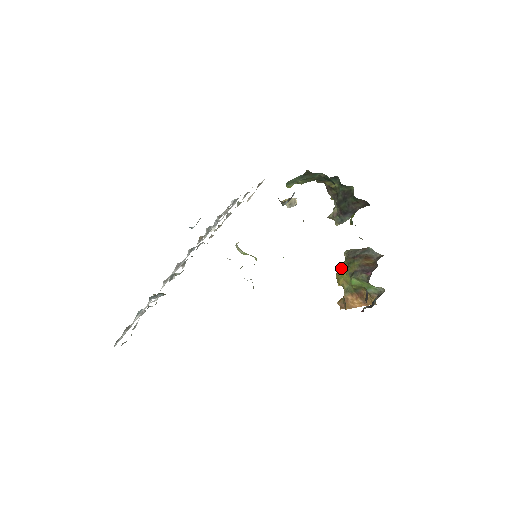
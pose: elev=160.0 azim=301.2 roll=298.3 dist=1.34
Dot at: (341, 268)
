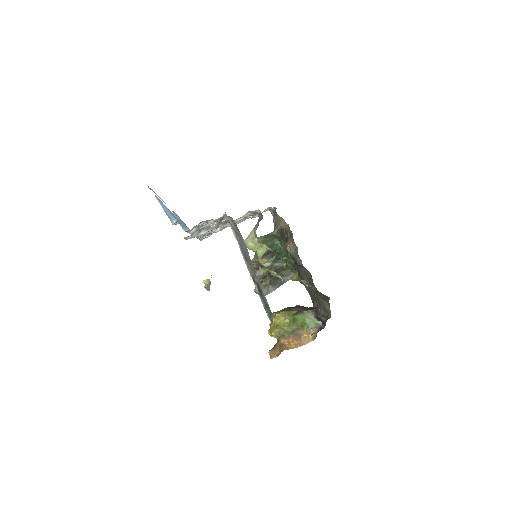
Dot at: (281, 314)
